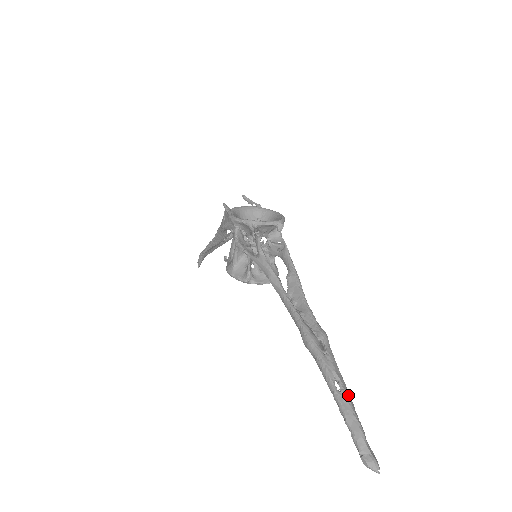
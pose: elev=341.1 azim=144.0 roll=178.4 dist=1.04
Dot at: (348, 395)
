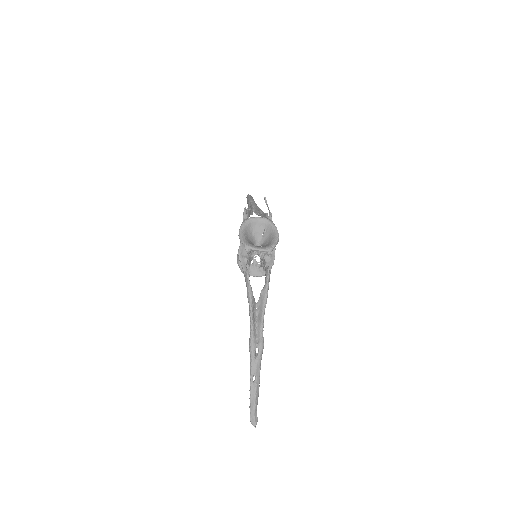
Dot at: (257, 386)
